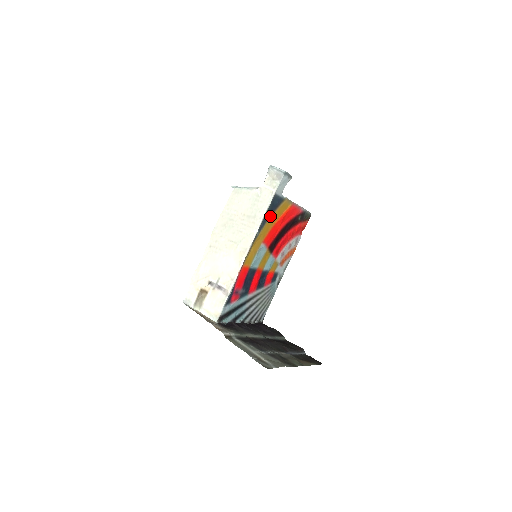
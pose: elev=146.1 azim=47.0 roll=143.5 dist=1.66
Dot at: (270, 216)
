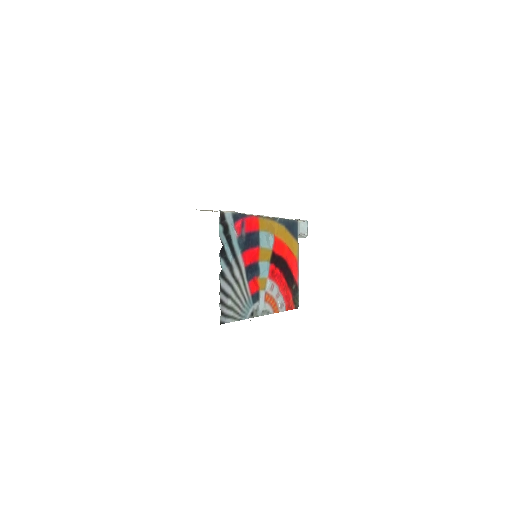
Dot at: (287, 230)
